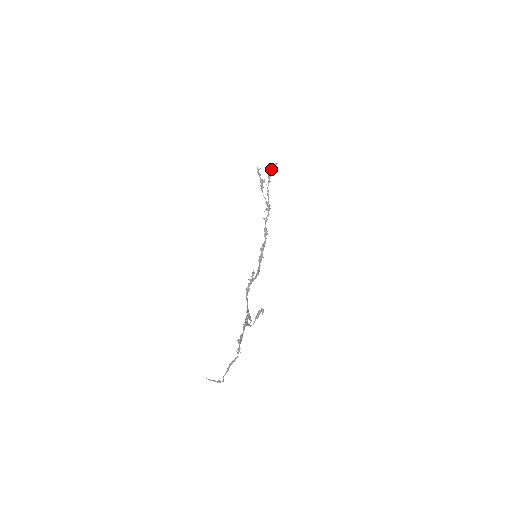
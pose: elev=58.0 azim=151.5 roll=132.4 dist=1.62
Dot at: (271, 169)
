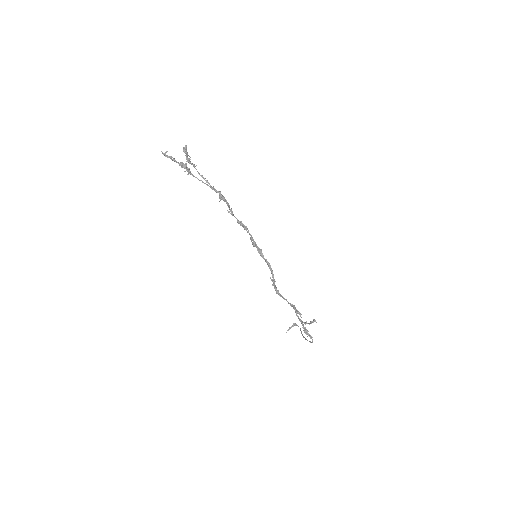
Dot at: (185, 155)
